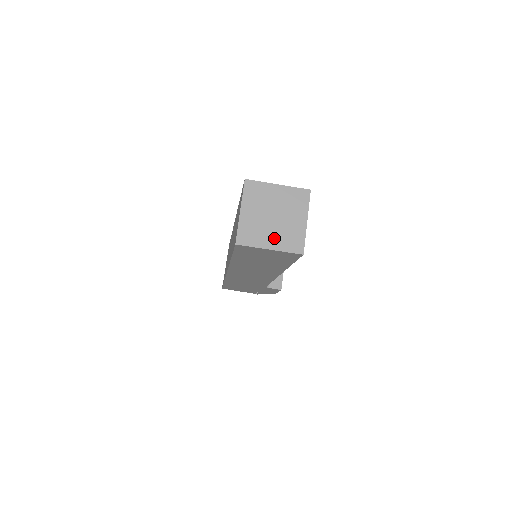
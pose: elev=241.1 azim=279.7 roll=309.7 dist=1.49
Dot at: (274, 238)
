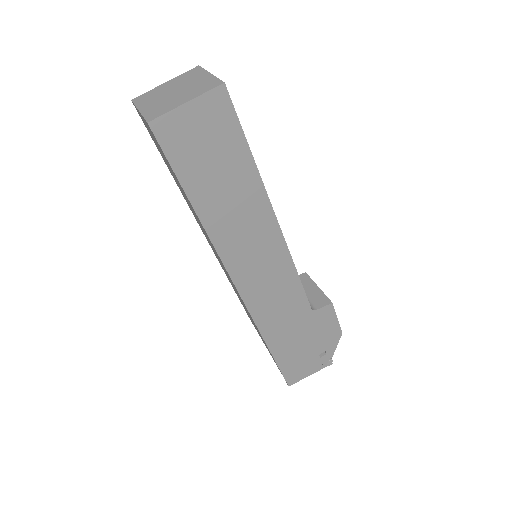
Dot at: (185, 97)
